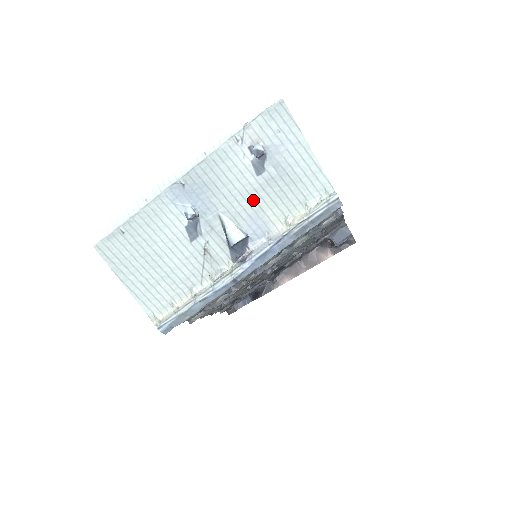
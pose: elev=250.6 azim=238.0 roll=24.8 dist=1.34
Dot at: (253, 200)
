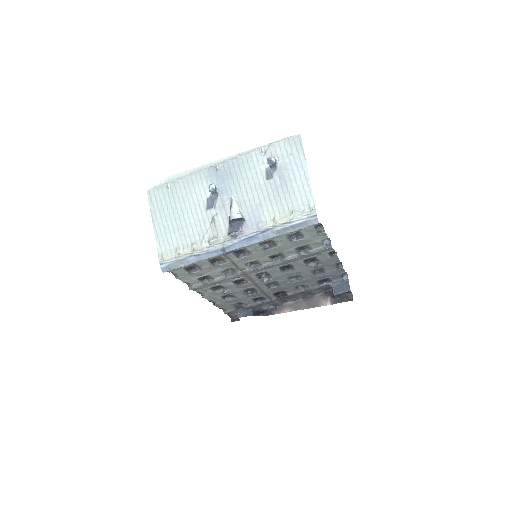
Dot at: (257, 196)
